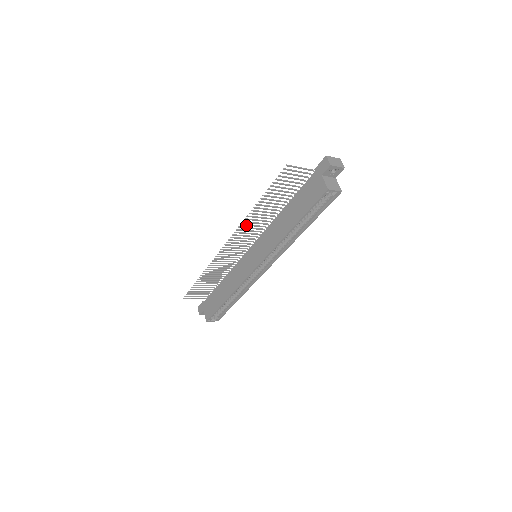
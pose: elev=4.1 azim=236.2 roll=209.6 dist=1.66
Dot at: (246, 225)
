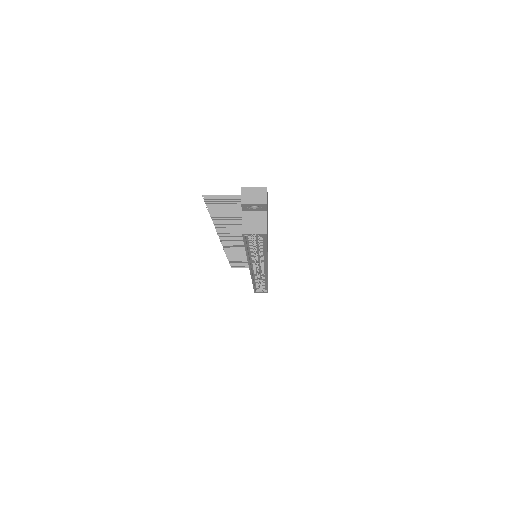
Dot at: (224, 232)
